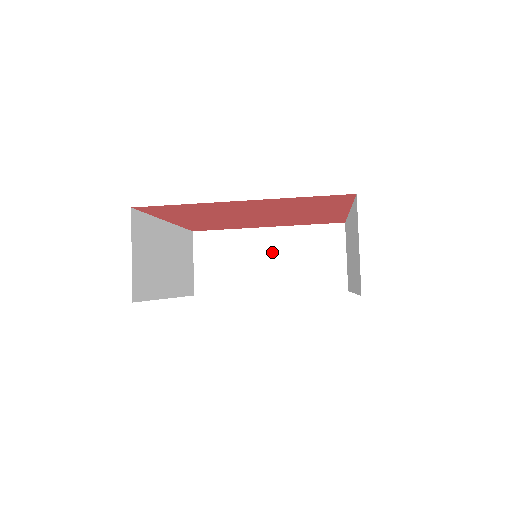
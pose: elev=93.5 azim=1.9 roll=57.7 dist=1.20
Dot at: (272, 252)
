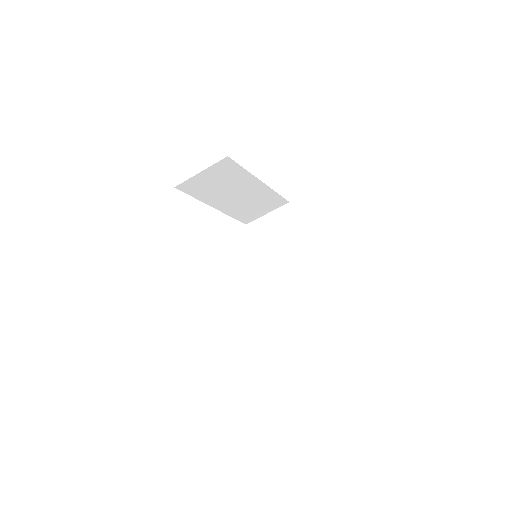
Dot at: (291, 269)
